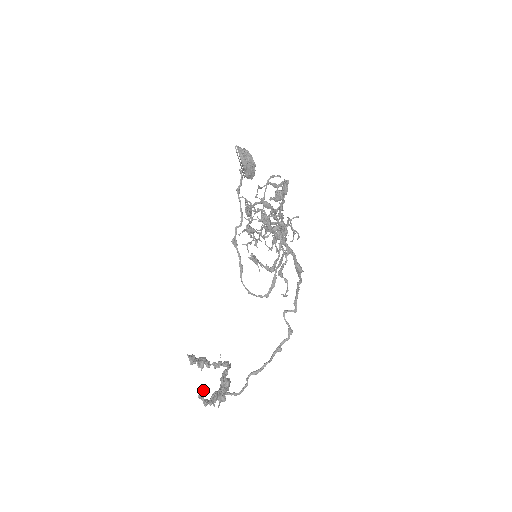
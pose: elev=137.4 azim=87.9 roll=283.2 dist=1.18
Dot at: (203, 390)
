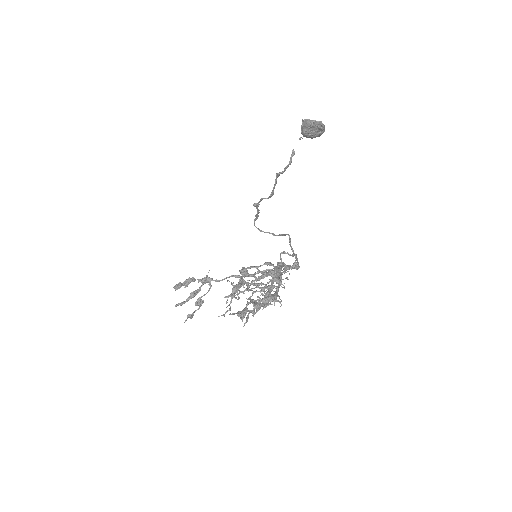
Dot at: (180, 304)
